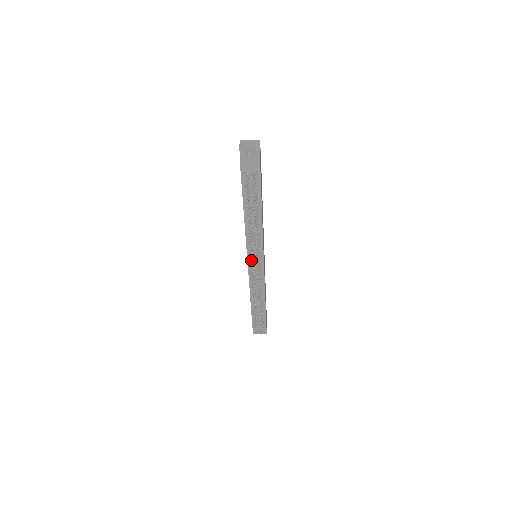
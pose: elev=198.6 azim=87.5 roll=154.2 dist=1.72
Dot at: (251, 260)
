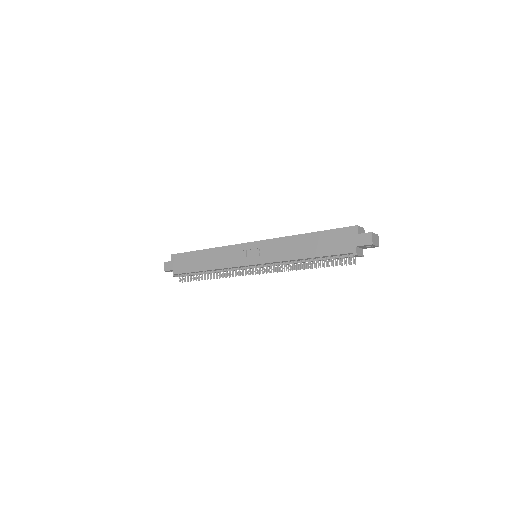
Dot at: (259, 266)
